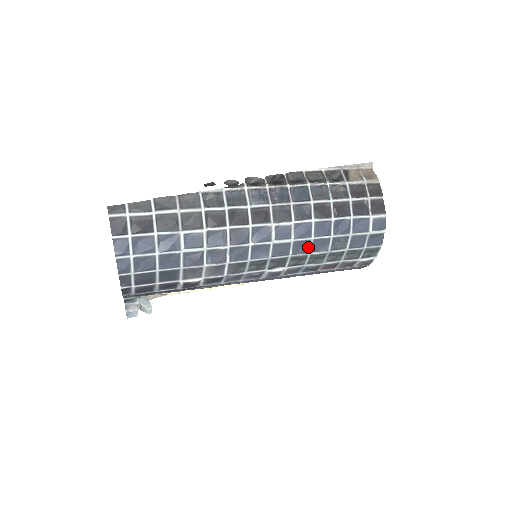
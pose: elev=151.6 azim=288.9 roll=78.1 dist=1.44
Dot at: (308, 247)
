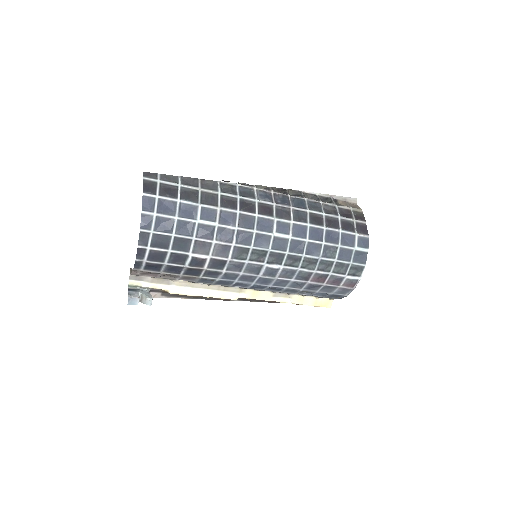
Dot at: (303, 248)
